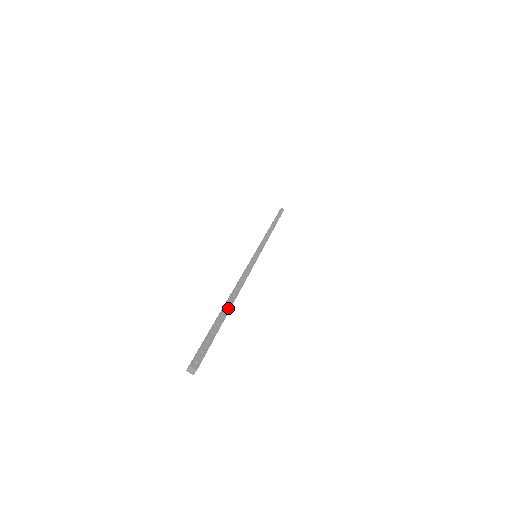
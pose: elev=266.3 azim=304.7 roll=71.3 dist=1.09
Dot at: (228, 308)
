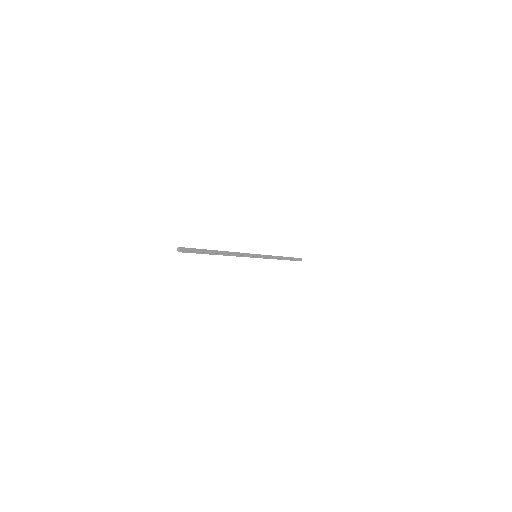
Dot at: (216, 252)
